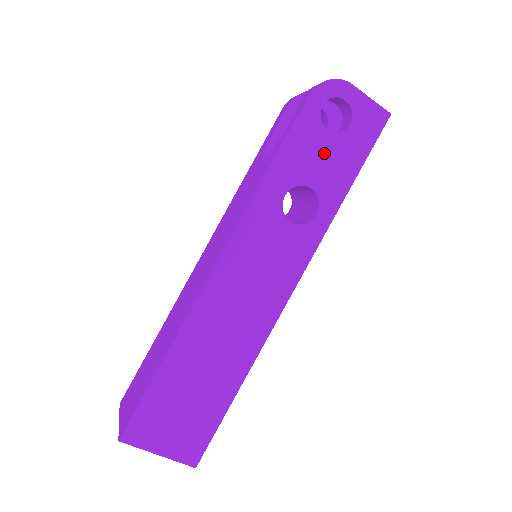
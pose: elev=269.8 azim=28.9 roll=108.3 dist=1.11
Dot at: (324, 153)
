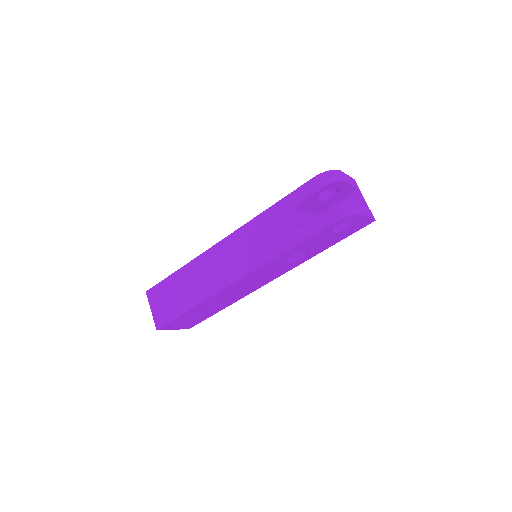
Dot at: (324, 240)
